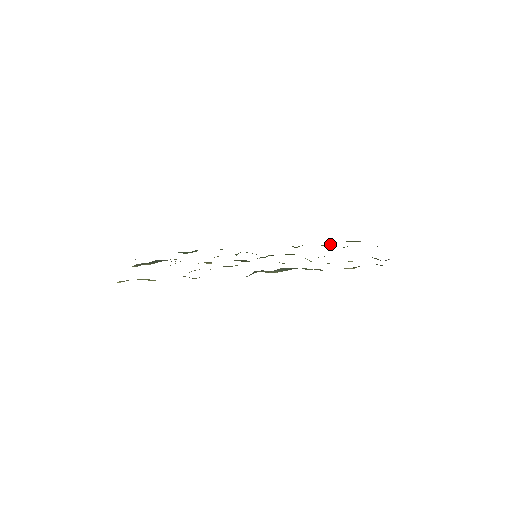
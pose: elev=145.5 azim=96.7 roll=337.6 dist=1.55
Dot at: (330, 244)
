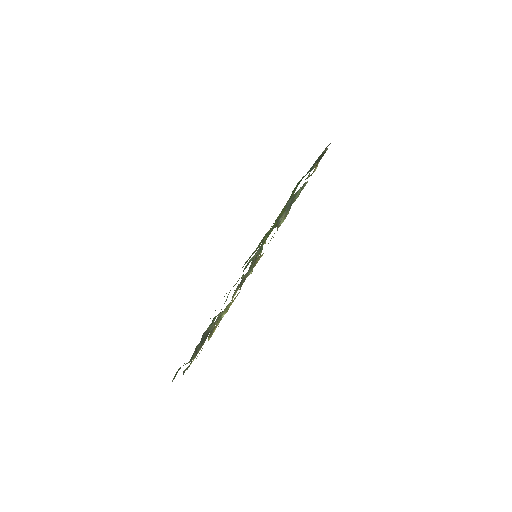
Dot at: occluded
